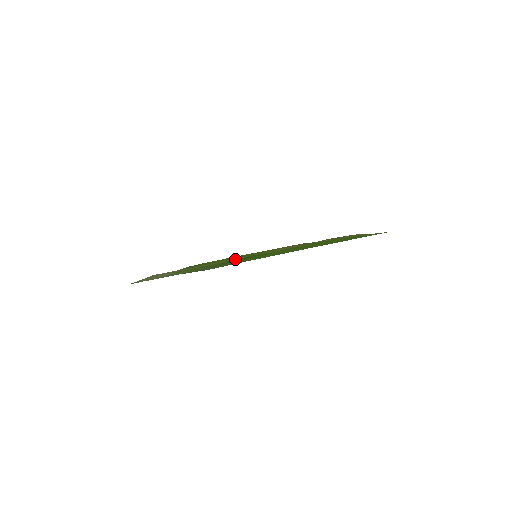
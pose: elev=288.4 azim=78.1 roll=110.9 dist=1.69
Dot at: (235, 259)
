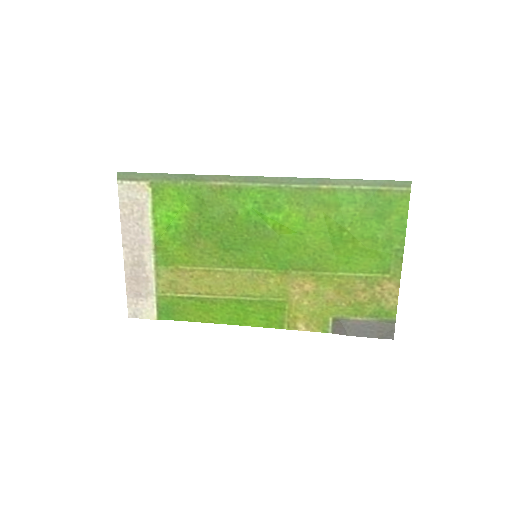
Dot at: (231, 260)
